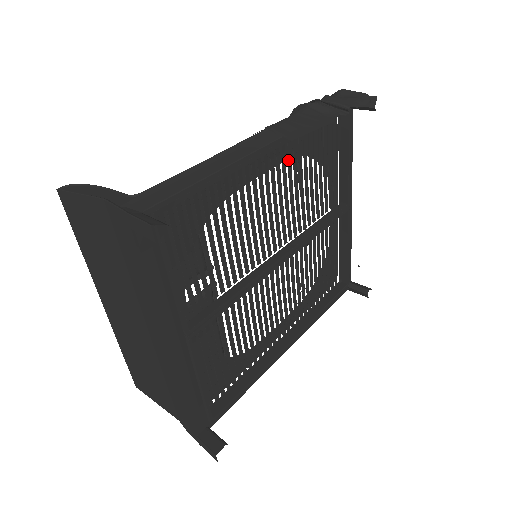
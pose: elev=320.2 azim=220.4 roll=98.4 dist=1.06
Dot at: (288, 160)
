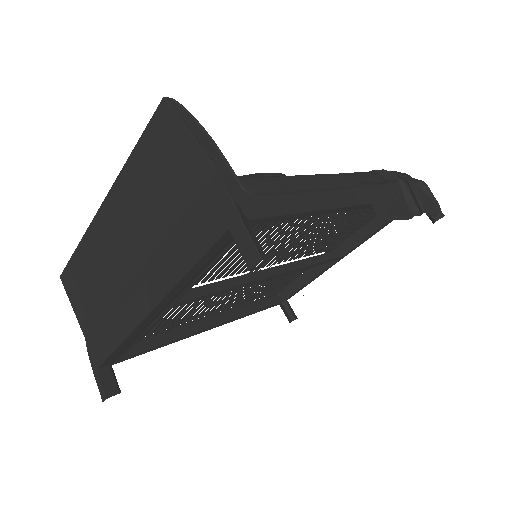
Dot at: (349, 211)
